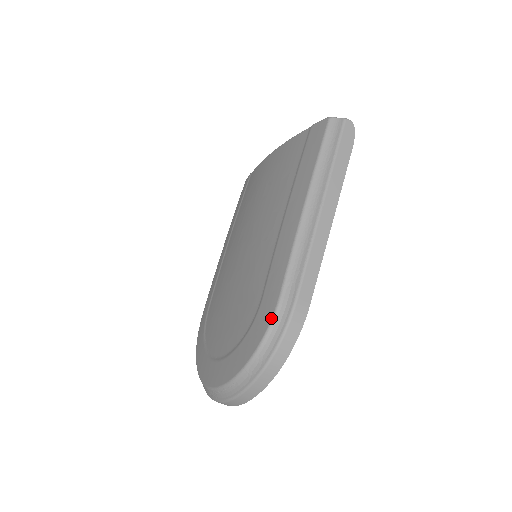
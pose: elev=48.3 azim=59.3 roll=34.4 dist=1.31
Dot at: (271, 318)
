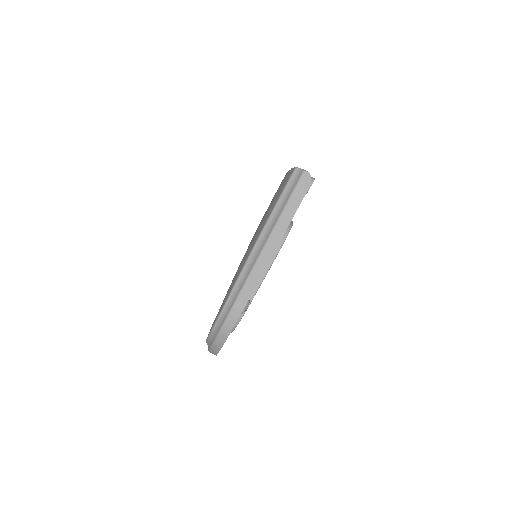
Dot at: (221, 309)
